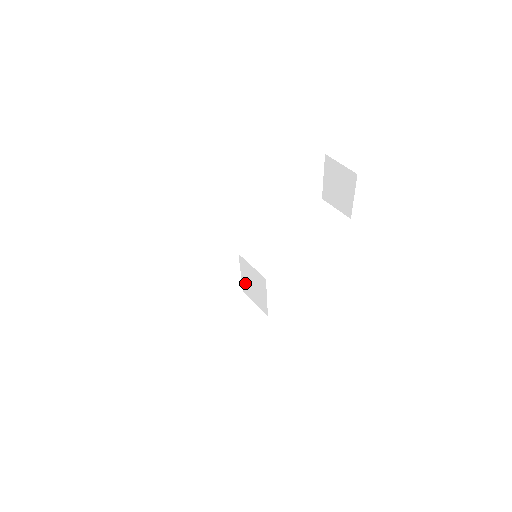
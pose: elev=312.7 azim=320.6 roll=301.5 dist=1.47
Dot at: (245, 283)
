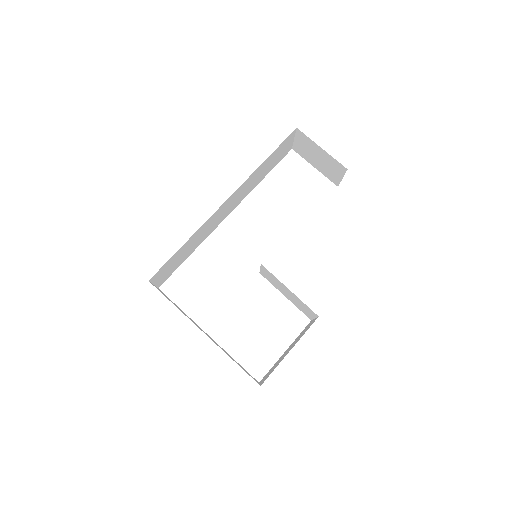
Dot at: (293, 303)
